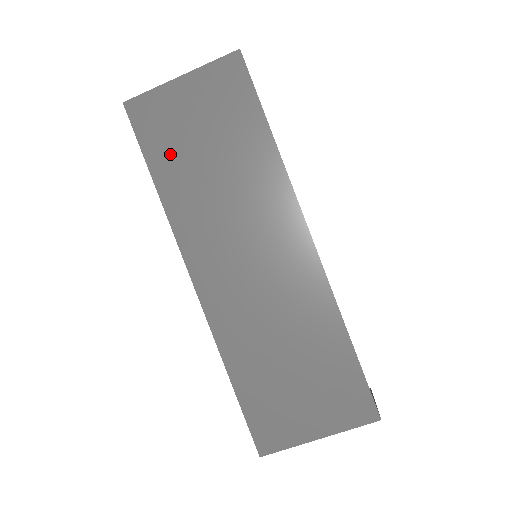
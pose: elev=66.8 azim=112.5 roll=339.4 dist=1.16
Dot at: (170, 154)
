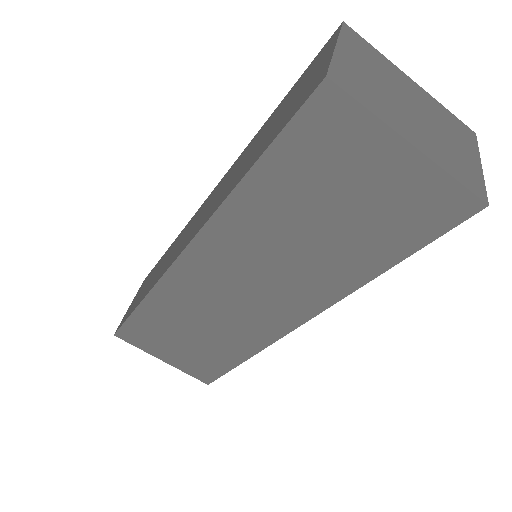
Dot at: (294, 178)
